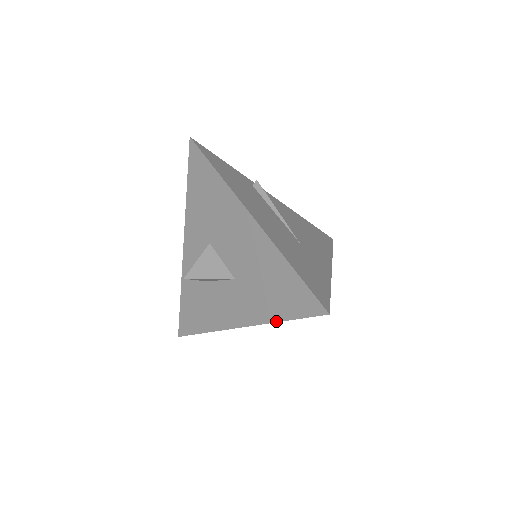
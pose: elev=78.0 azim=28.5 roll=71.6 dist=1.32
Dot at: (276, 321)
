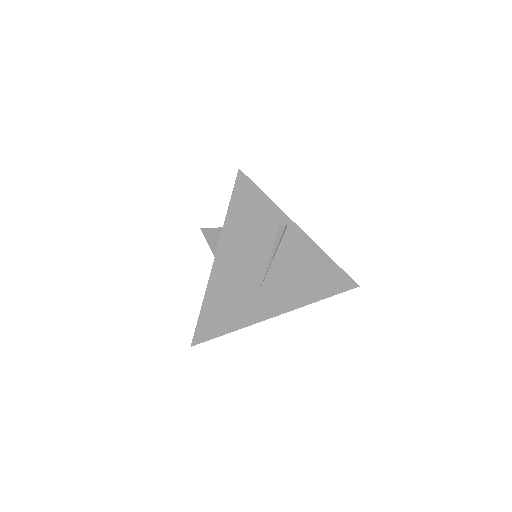
Dot at: occluded
